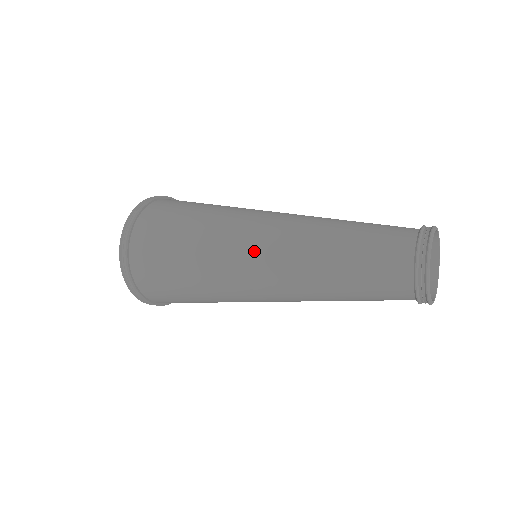
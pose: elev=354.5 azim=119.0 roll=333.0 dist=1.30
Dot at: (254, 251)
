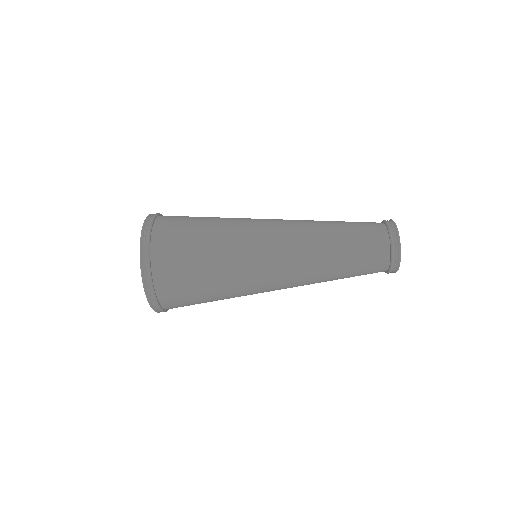
Dot at: occluded
